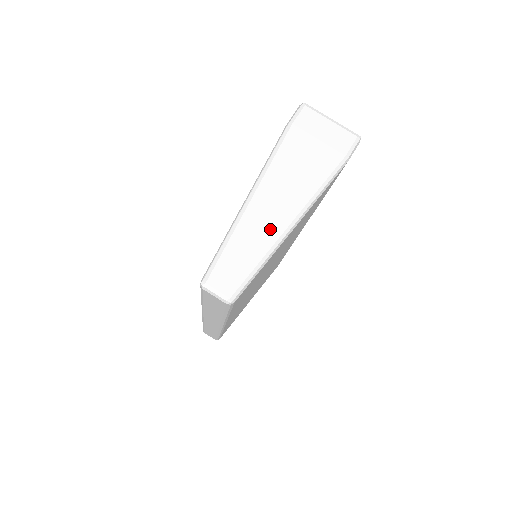
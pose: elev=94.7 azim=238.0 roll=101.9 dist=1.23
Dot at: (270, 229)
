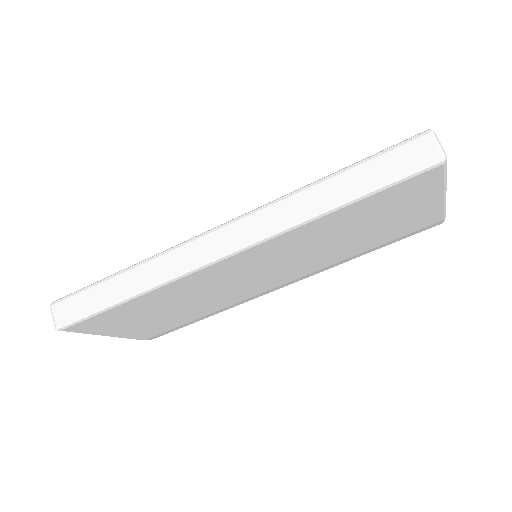
Dot at: occluded
